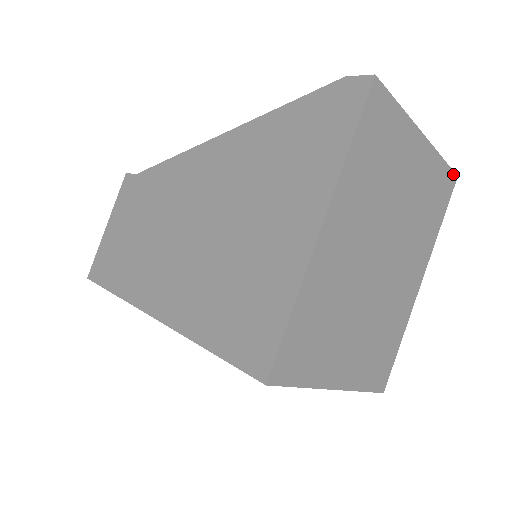
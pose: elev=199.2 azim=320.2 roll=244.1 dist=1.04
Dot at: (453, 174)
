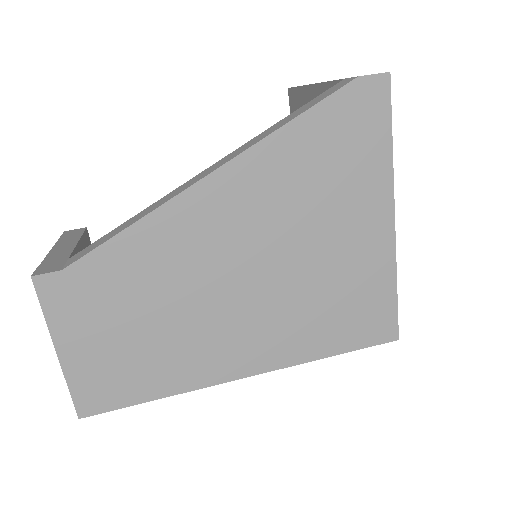
Dot at: occluded
